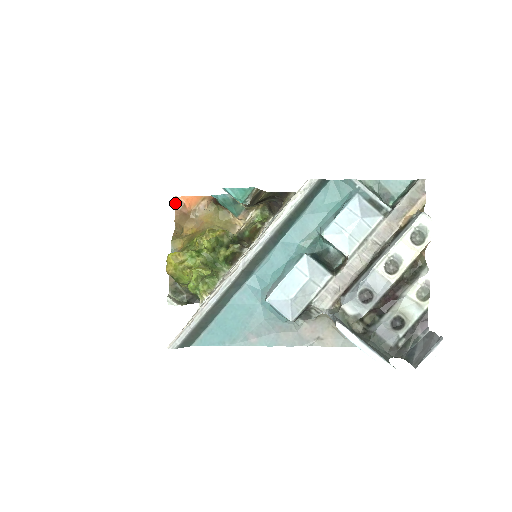
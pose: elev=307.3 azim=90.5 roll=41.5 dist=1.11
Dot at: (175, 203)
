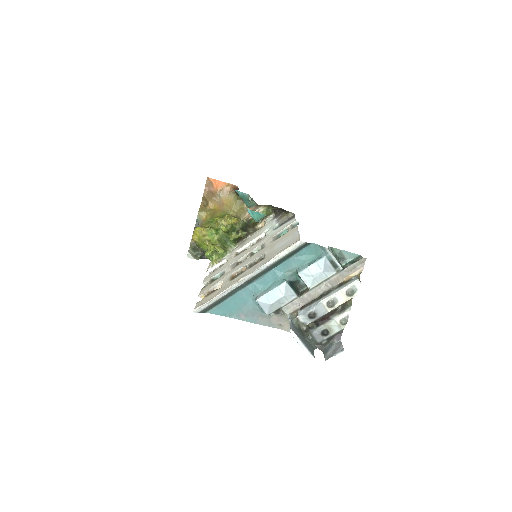
Dot at: (206, 182)
